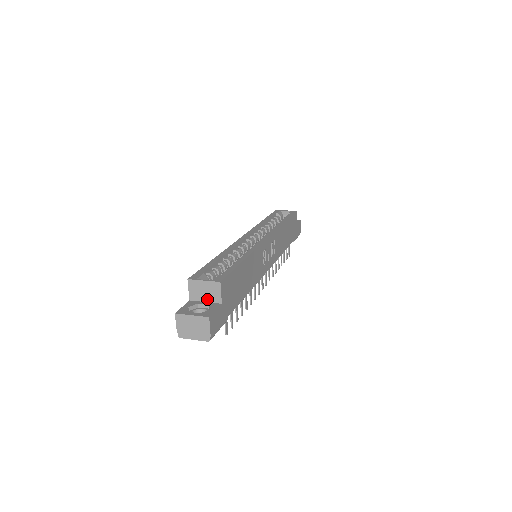
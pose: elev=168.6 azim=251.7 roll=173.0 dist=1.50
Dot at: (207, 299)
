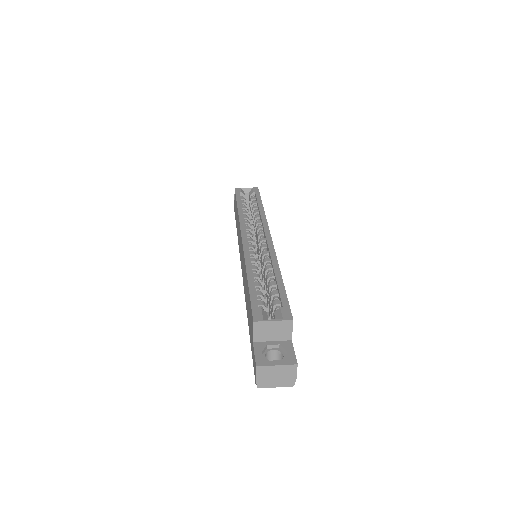
Dot at: (275, 338)
